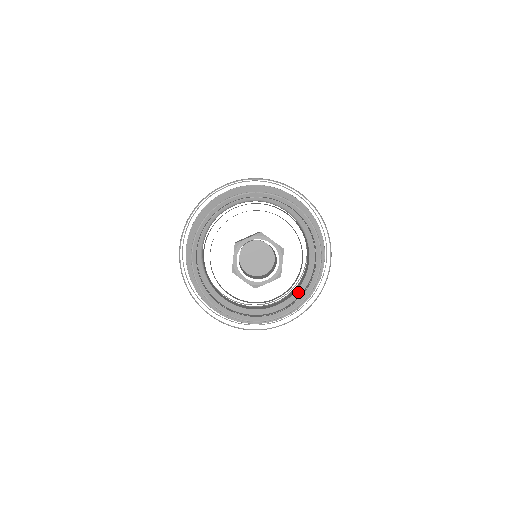
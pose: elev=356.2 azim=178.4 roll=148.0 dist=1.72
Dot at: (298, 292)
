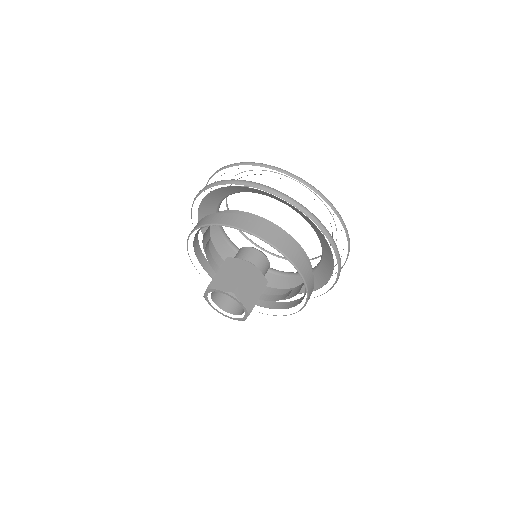
Dot at: (296, 281)
